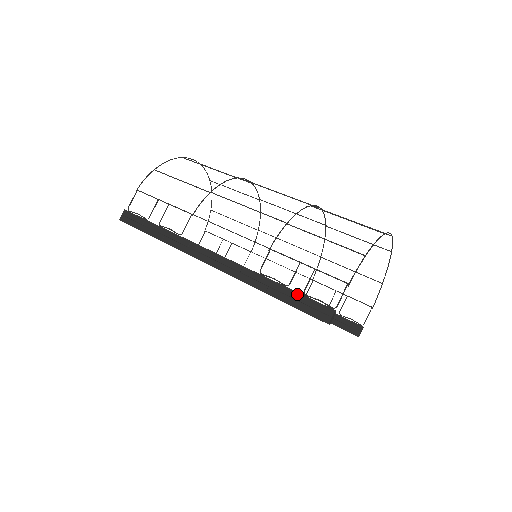
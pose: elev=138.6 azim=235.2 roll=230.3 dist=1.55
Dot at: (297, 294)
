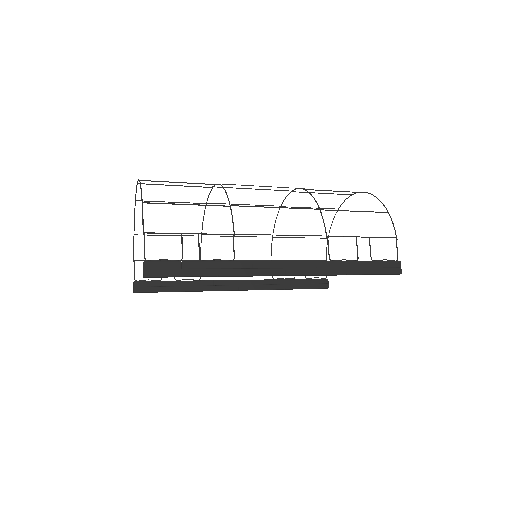
Dot at: (370, 263)
